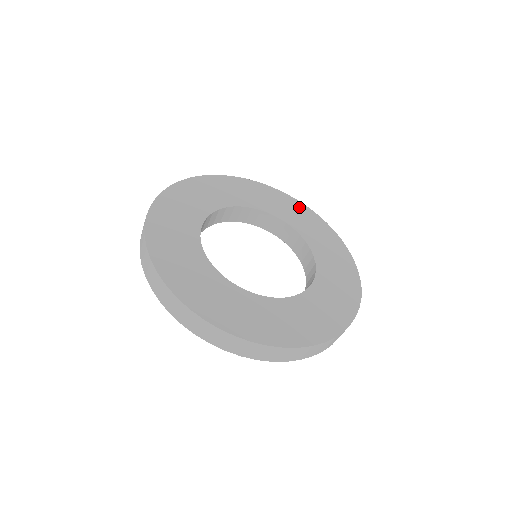
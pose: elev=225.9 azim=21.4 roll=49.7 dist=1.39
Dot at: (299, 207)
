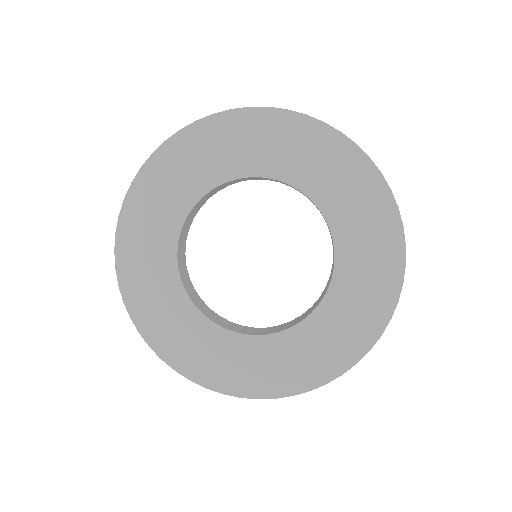
Dot at: (351, 160)
